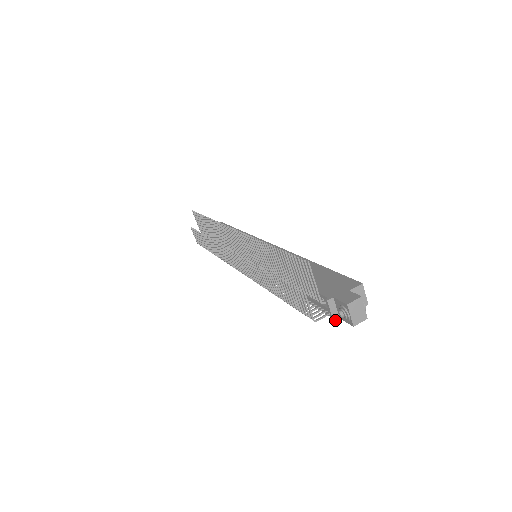
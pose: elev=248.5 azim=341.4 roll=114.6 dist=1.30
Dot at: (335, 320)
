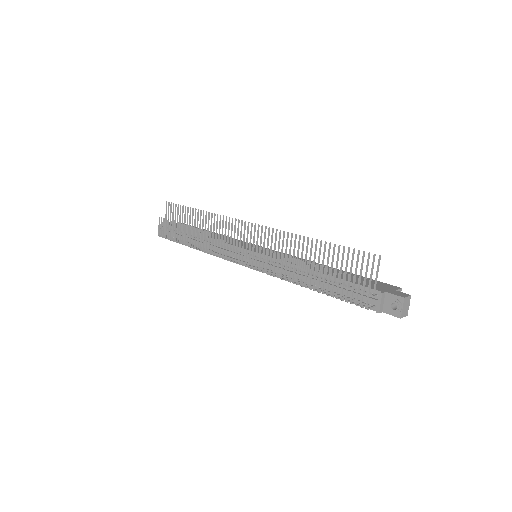
Dot at: (380, 312)
